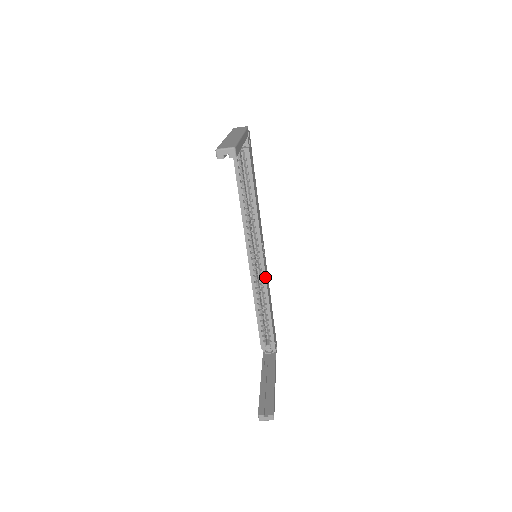
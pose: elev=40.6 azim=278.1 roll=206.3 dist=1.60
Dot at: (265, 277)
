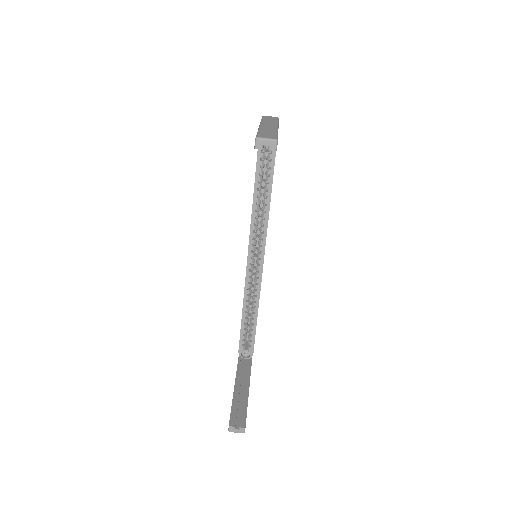
Dot at: (261, 280)
